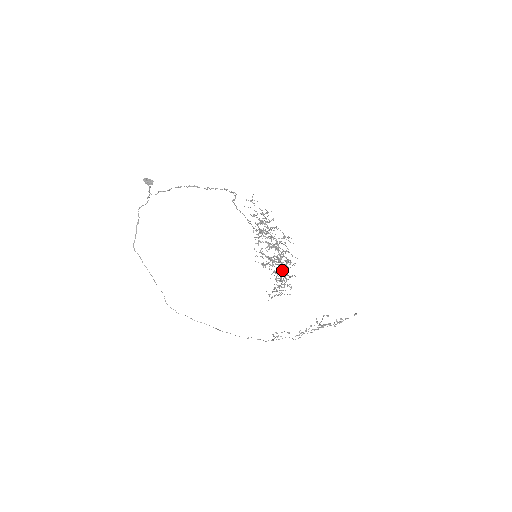
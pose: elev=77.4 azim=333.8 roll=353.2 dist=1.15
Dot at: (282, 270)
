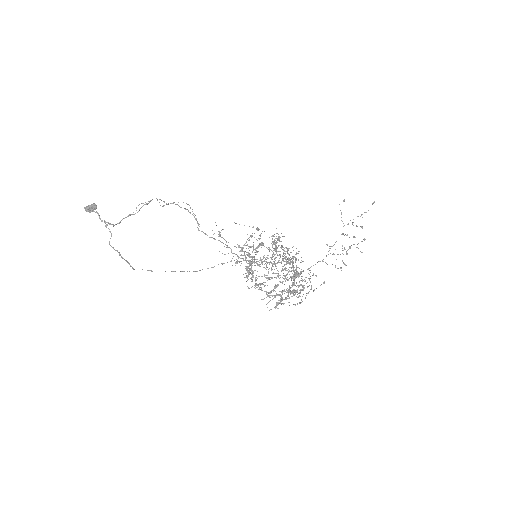
Dot at: (288, 250)
